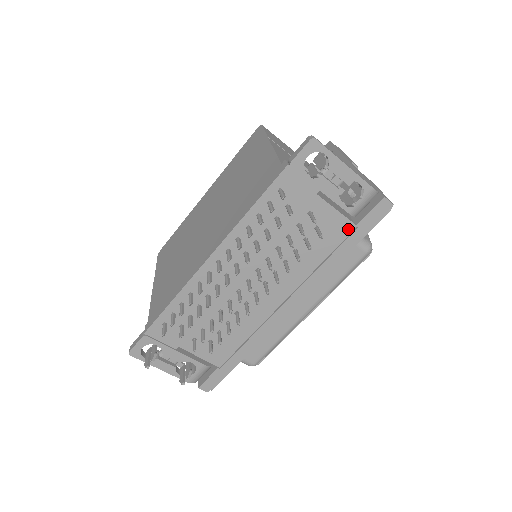
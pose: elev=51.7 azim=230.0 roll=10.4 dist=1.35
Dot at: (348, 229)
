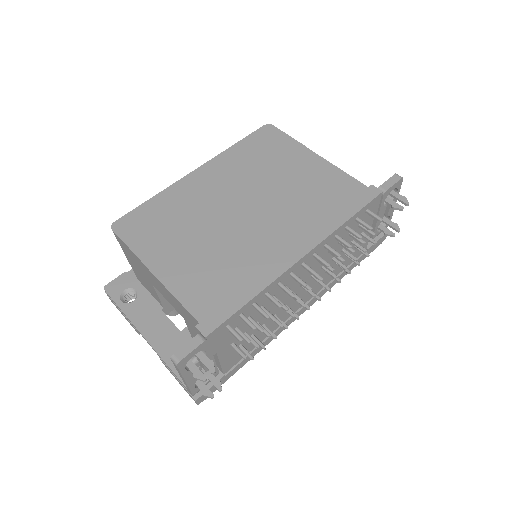
Dot at: occluded
